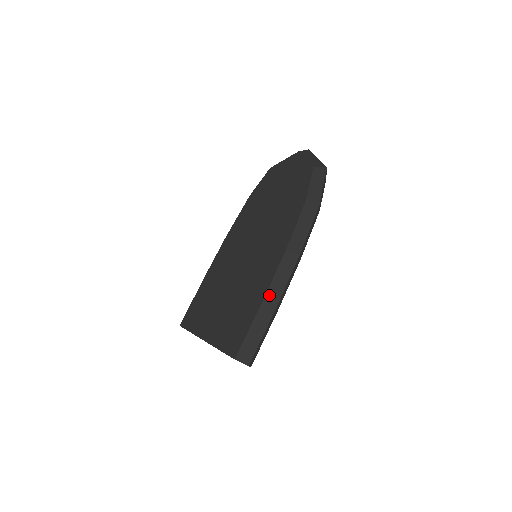
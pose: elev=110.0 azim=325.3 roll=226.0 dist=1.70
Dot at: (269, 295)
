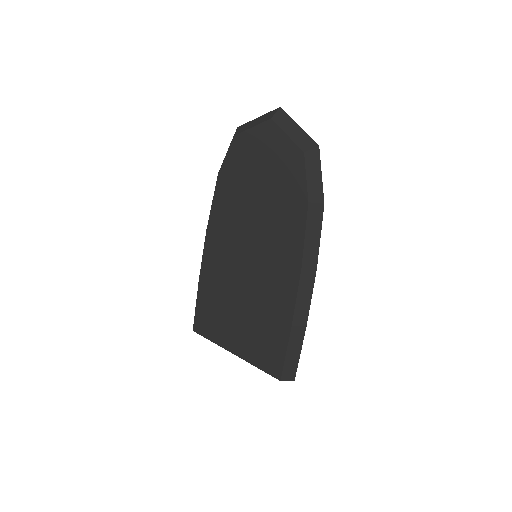
Dot at: (296, 317)
